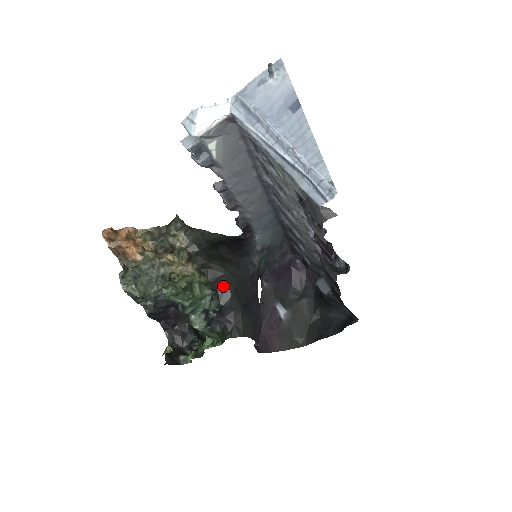
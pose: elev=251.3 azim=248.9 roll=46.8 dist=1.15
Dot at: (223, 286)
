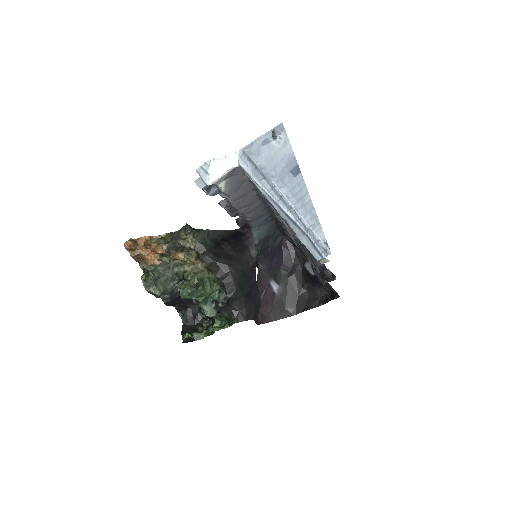
Dot at: (229, 282)
